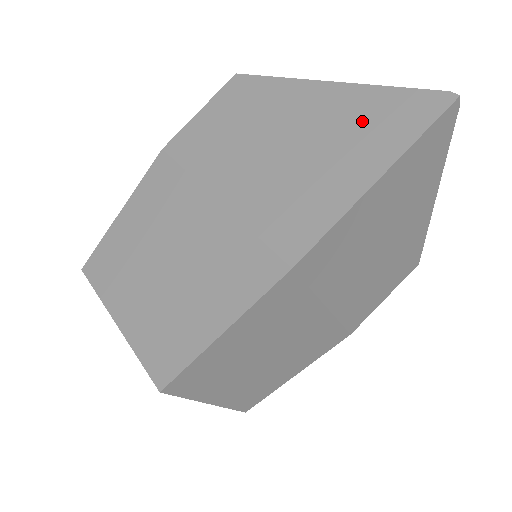
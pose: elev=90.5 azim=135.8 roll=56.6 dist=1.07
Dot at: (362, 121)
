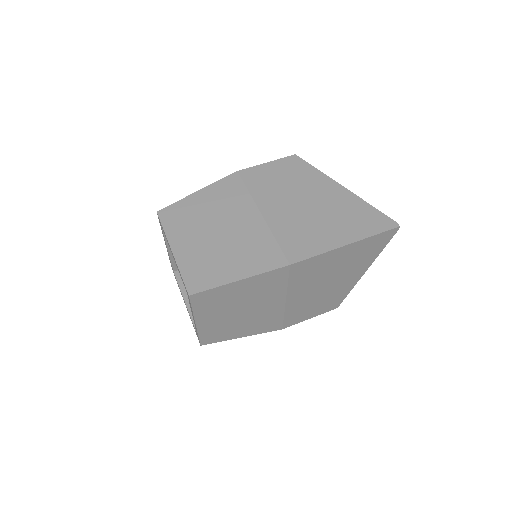
Dot at: (352, 214)
